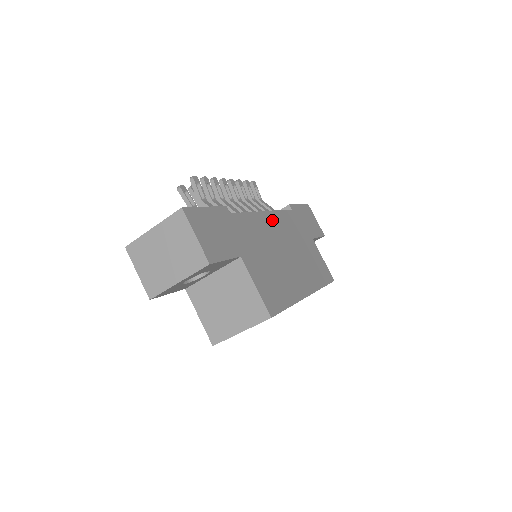
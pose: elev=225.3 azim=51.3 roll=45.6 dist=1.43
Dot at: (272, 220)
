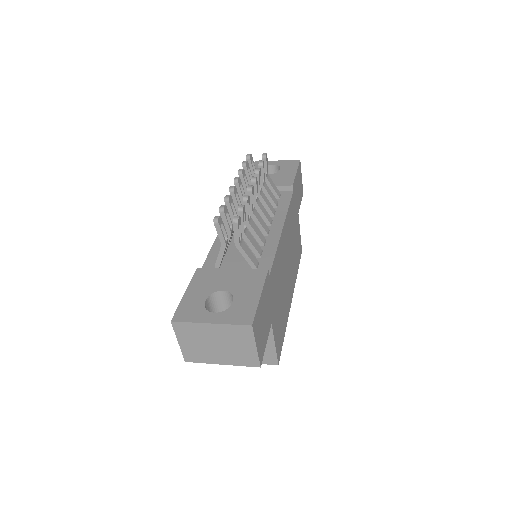
Dot at: (285, 234)
